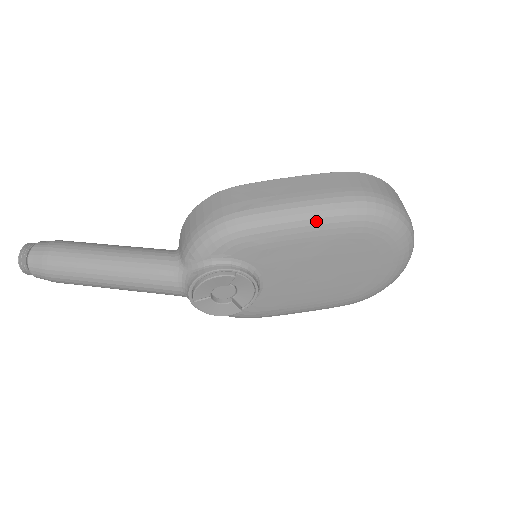
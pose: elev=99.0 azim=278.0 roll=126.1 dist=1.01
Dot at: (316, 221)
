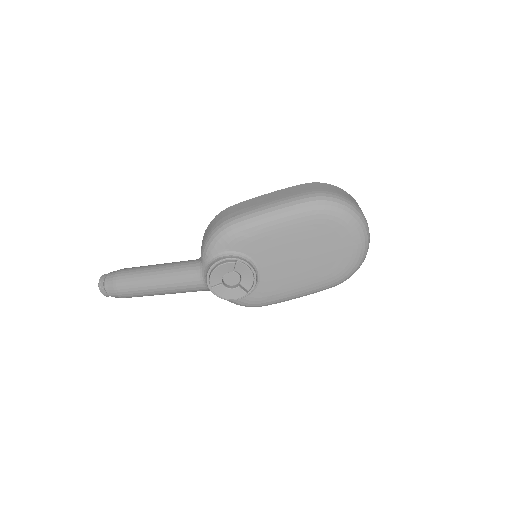
Dot at: (284, 215)
